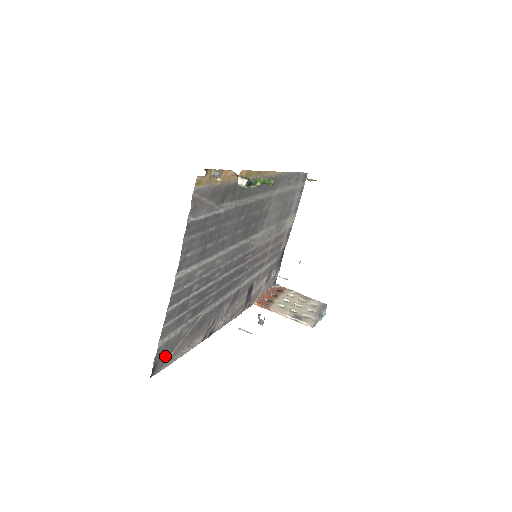
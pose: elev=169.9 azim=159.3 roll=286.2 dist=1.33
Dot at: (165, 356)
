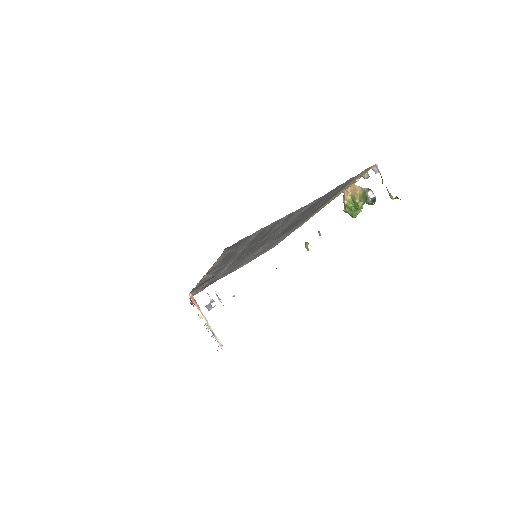
Dot at: (234, 246)
